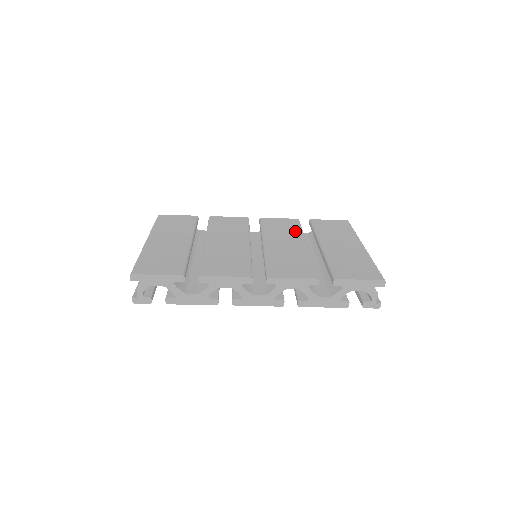
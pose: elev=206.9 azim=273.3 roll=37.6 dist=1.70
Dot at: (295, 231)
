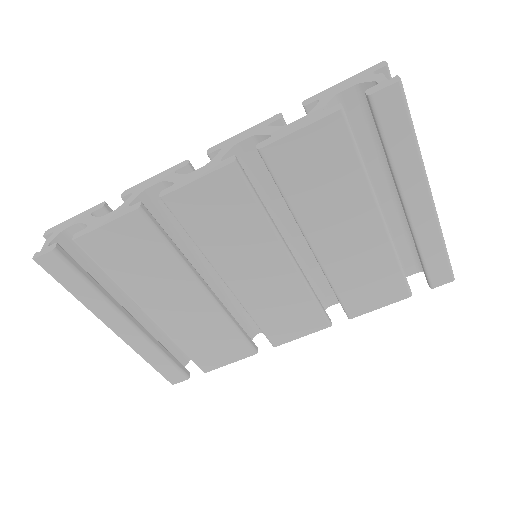
Dot at: occluded
